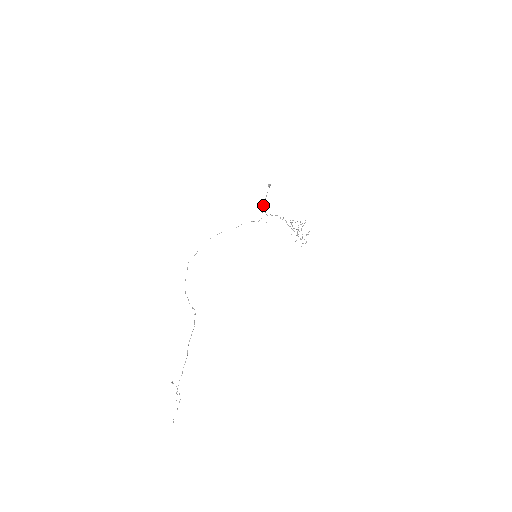
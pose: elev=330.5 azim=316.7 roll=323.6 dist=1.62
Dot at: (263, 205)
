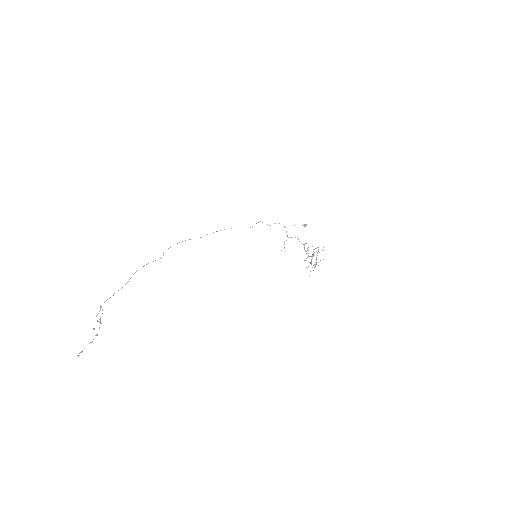
Dot at: occluded
